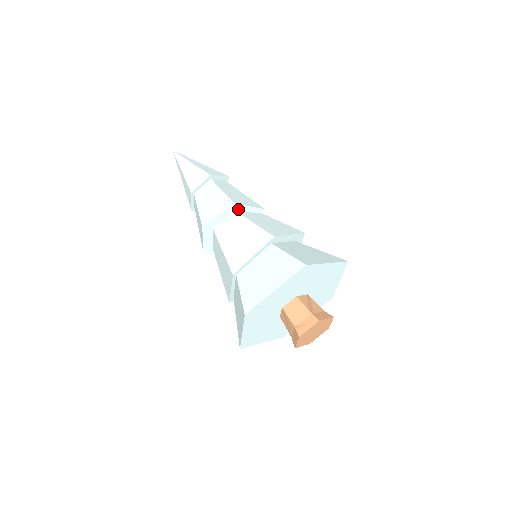
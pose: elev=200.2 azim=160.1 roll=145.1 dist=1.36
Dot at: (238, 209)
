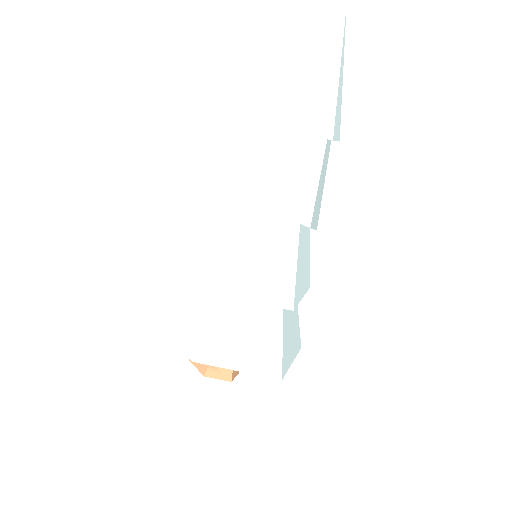
Dot at: occluded
